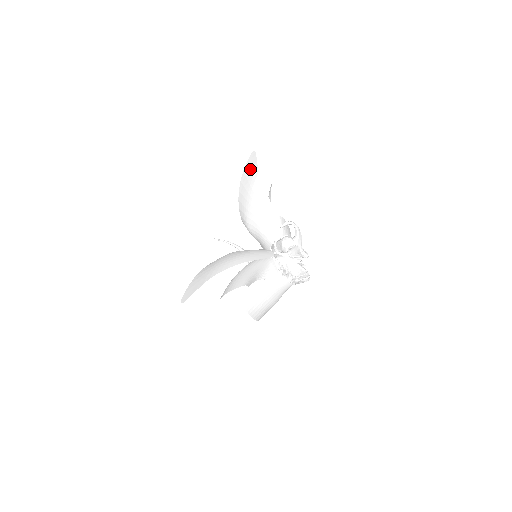
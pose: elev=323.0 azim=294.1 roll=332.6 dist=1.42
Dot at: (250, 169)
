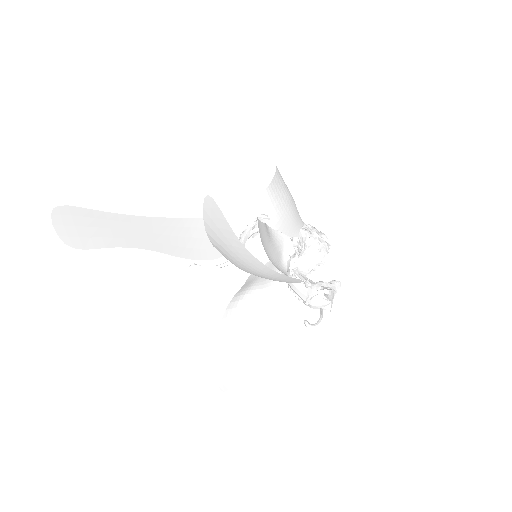
Dot at: (219, 228)
